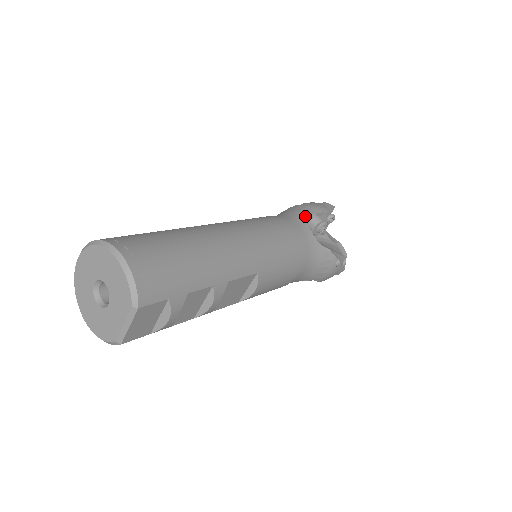
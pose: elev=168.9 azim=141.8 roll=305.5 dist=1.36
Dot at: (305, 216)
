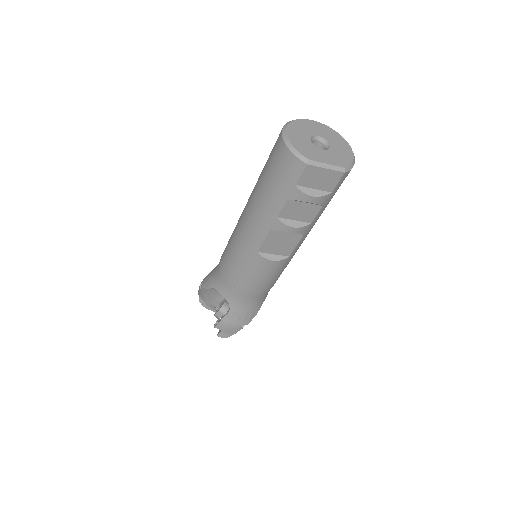
Dot at: occluded
